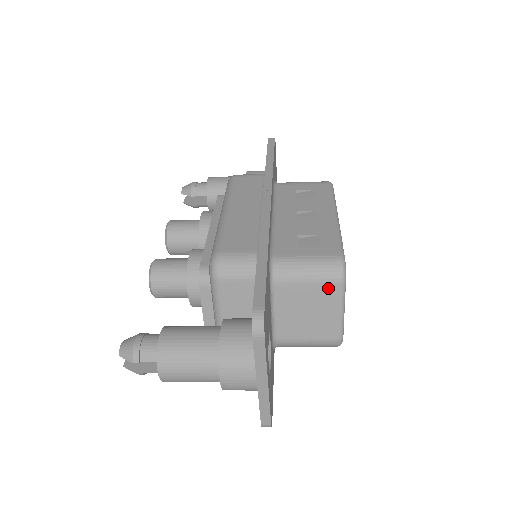
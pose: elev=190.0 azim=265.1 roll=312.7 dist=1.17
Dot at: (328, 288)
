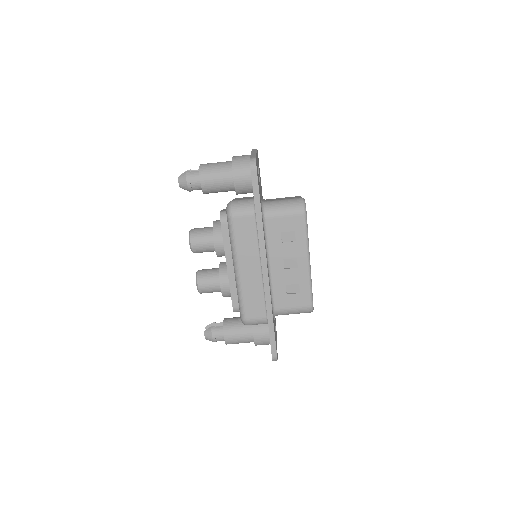
Dot at: occluded
